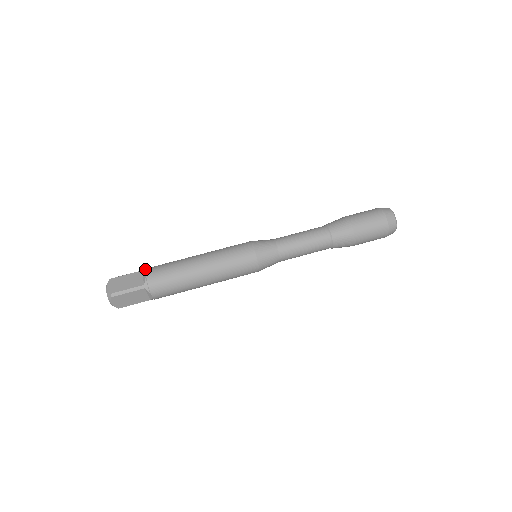
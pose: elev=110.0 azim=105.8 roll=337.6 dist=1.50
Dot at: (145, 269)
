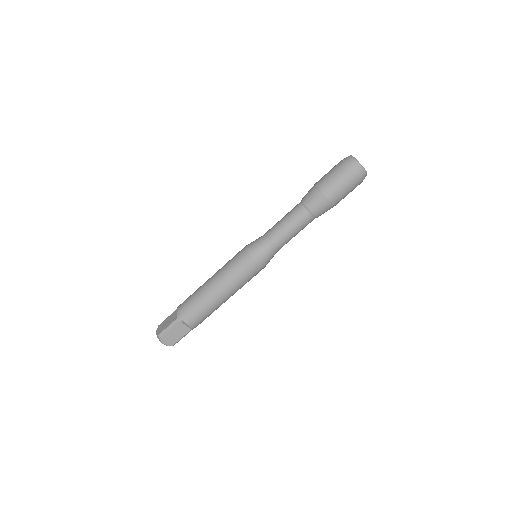
Dot at: (180, 319)
